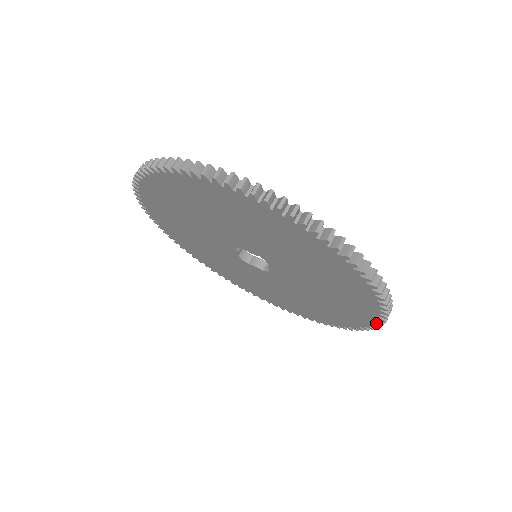
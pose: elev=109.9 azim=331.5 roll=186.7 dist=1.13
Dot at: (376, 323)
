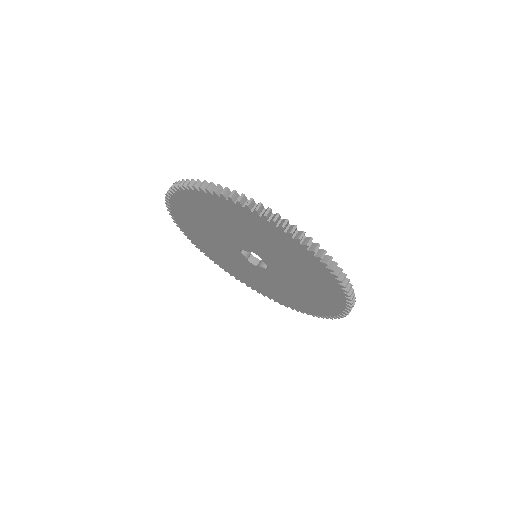
Dot at: (343, 289)
